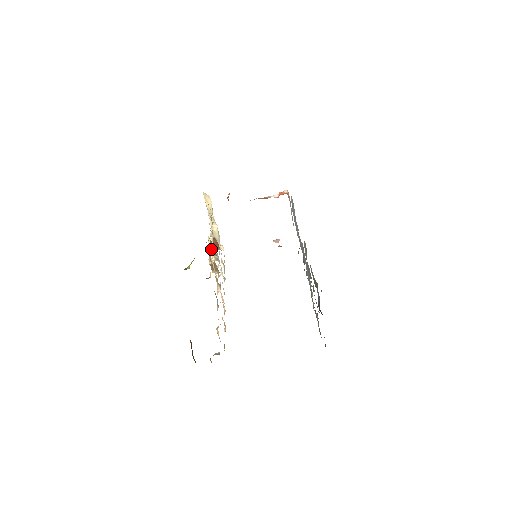
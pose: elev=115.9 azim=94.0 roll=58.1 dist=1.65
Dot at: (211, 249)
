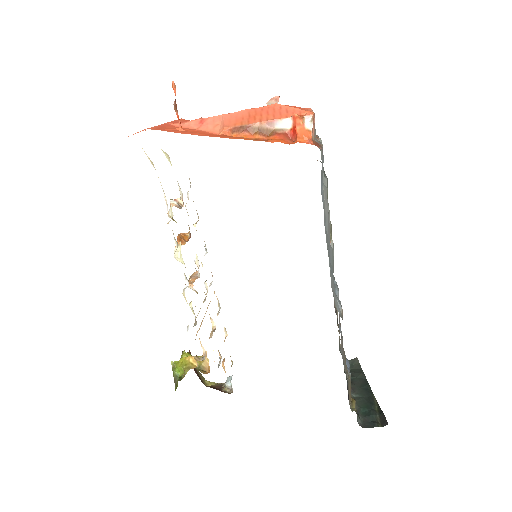
Dot at: occluded
